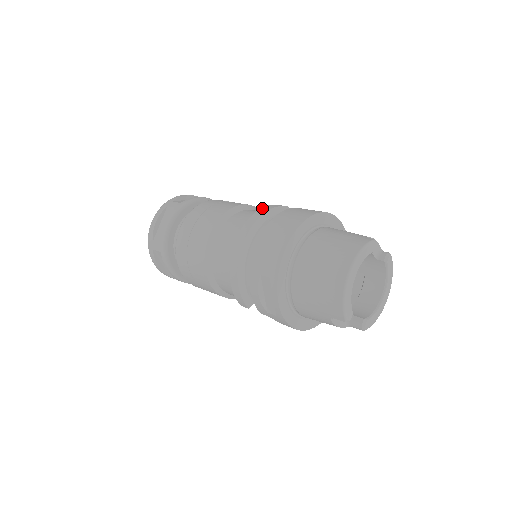
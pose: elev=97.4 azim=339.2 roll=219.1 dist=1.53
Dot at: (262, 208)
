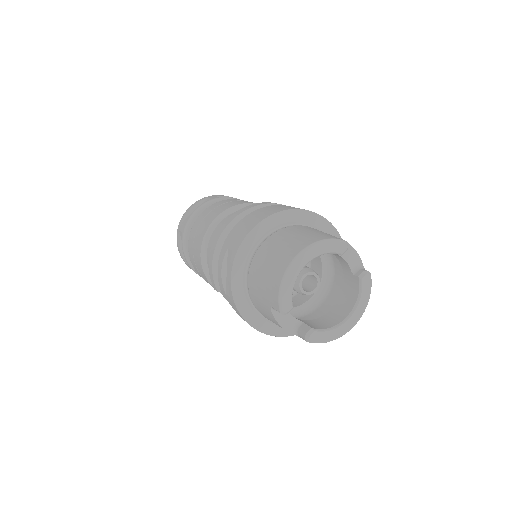
Dot at: (269, 202)
